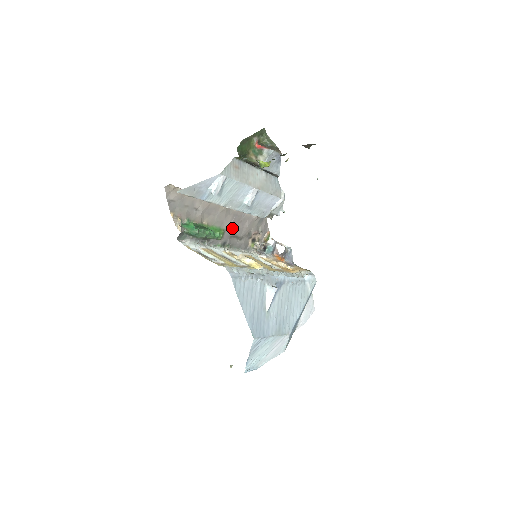
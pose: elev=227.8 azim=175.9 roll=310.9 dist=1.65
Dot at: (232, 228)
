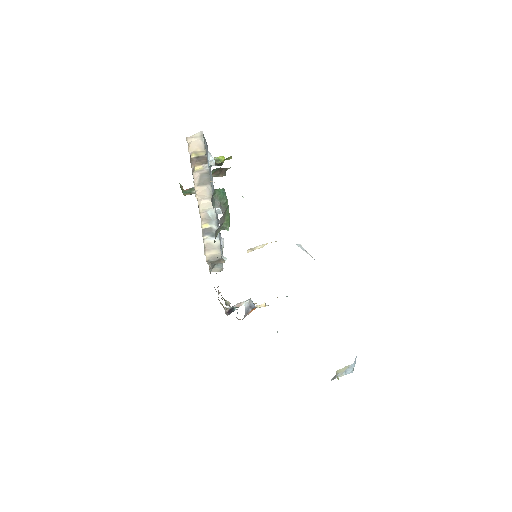
Dot at: occluded
